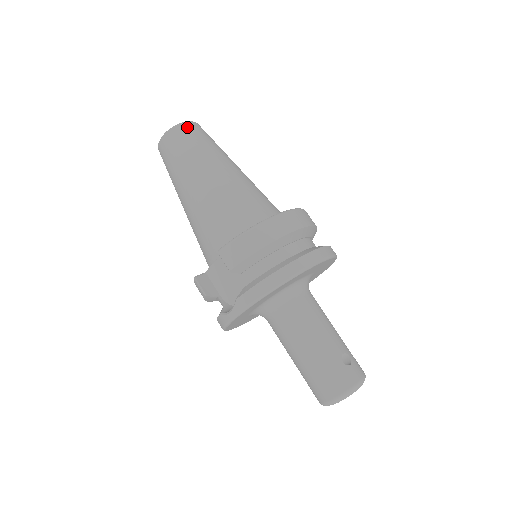
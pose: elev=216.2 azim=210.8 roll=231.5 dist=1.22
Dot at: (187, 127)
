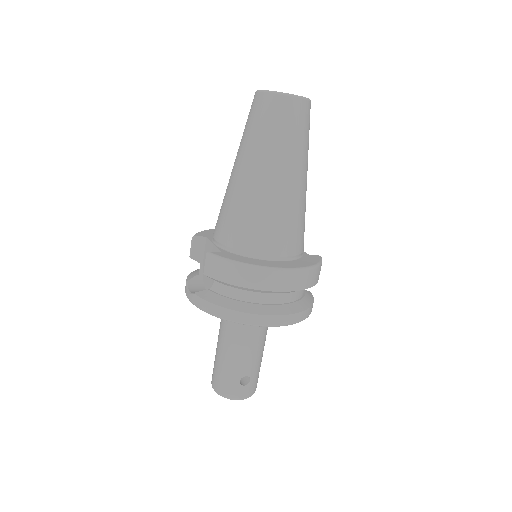
Dot at: (287, 104)
